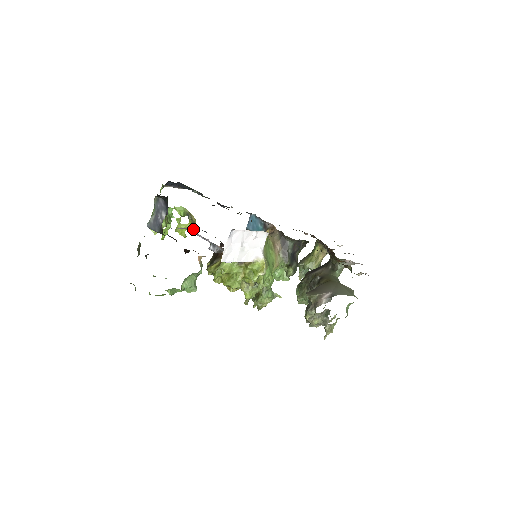
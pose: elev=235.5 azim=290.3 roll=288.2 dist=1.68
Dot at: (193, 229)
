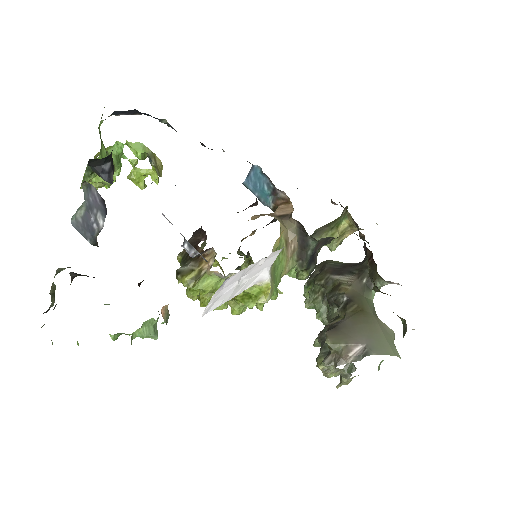
Dot at: occluded
